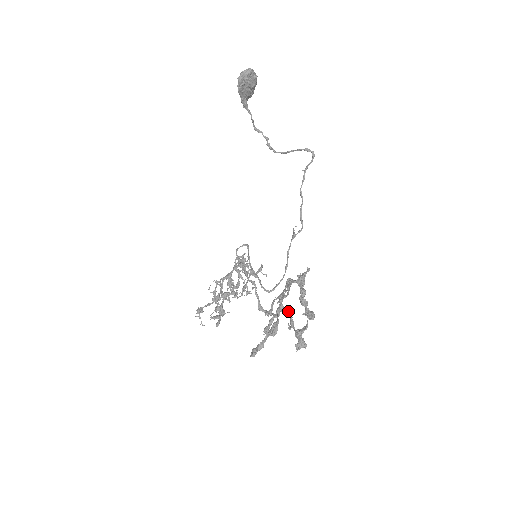
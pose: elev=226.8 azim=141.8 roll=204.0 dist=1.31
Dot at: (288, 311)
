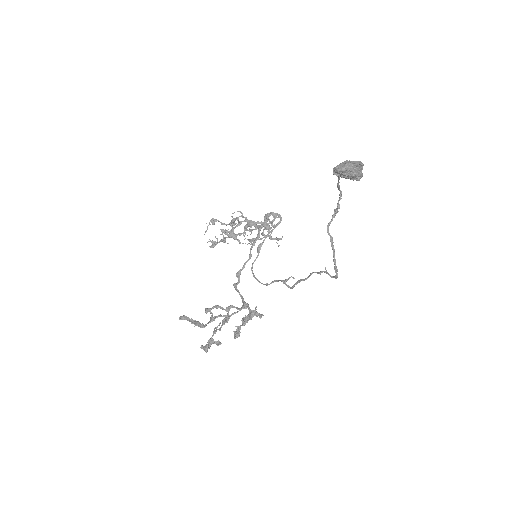
Dot at: (225, 319)
